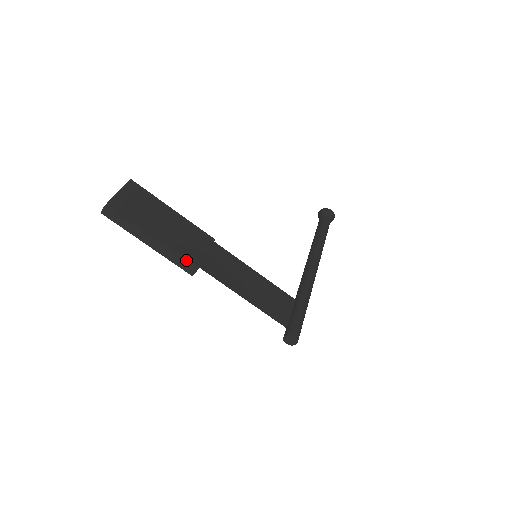
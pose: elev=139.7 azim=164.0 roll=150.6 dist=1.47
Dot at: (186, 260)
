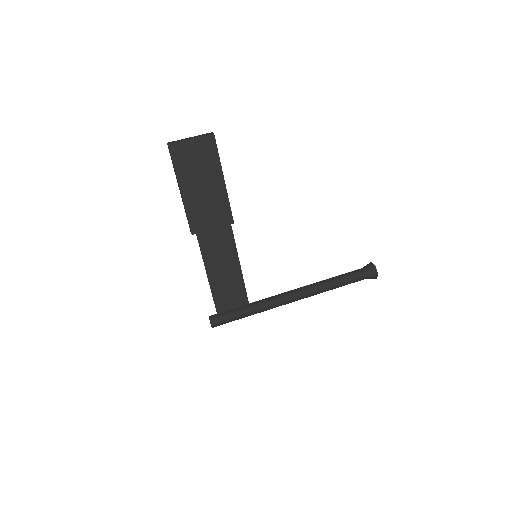
Dot at: (192, 222)
